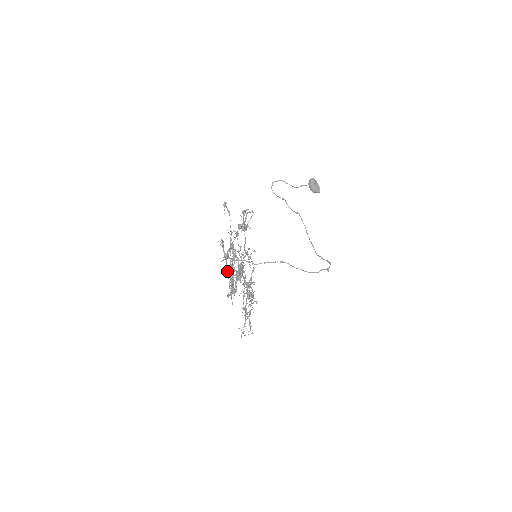
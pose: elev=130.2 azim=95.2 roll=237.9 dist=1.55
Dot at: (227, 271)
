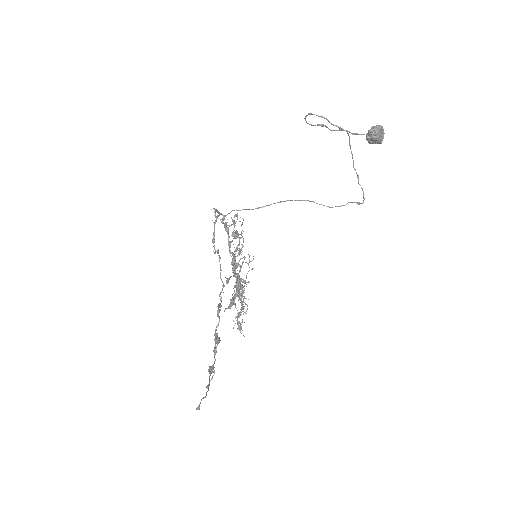
Dot at: (219, 256)
